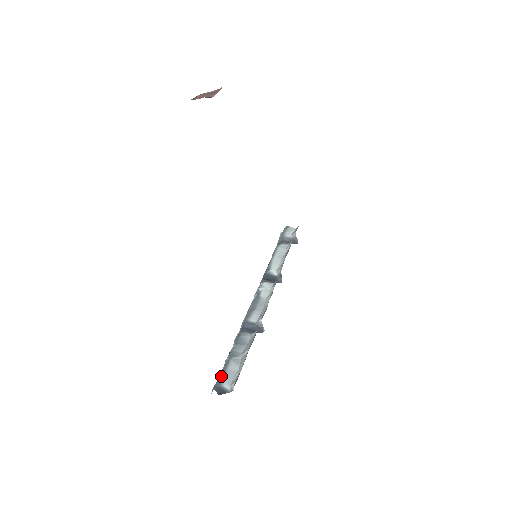
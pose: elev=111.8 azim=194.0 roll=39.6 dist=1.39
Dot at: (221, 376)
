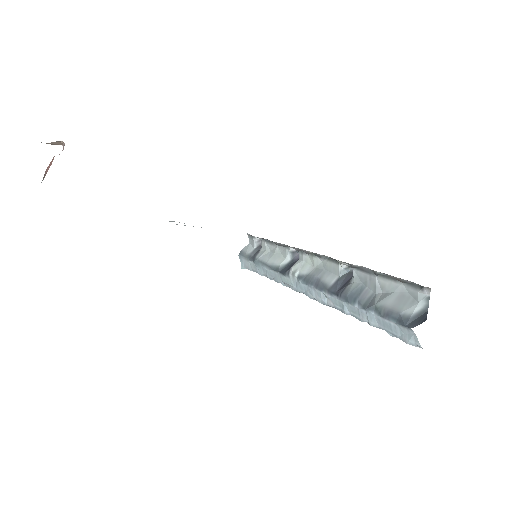
Dot at: (395, 317)
